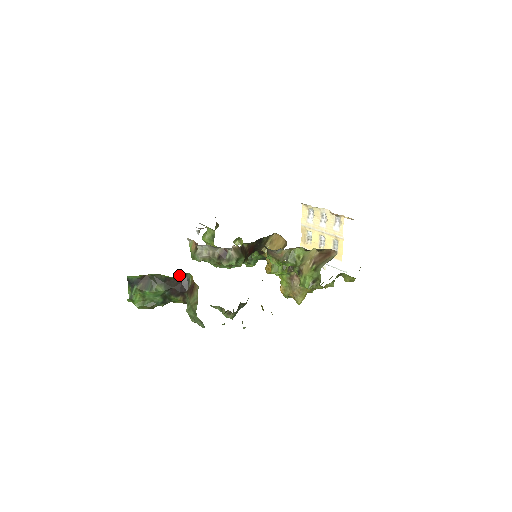
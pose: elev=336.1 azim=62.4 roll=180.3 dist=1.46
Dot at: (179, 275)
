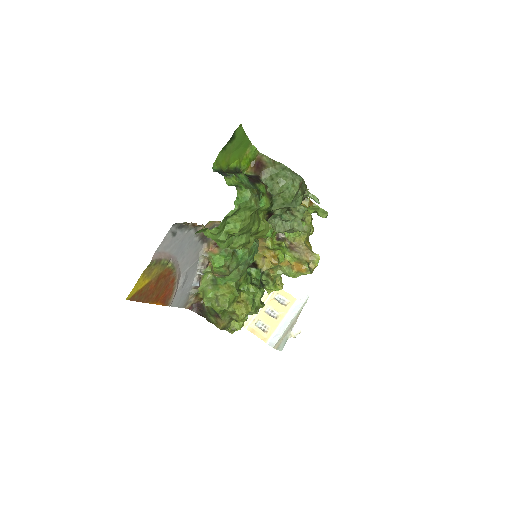
Dot at: (240, 172)
